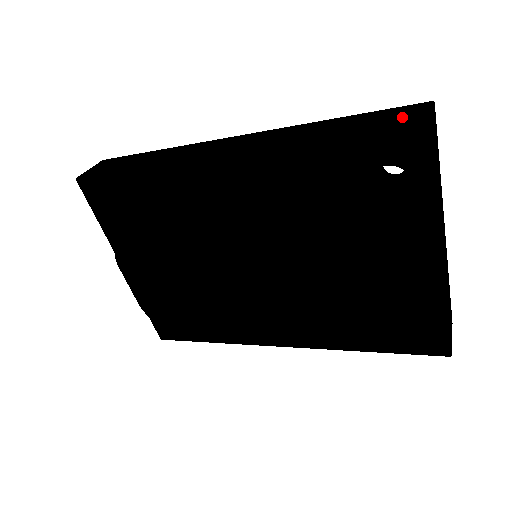
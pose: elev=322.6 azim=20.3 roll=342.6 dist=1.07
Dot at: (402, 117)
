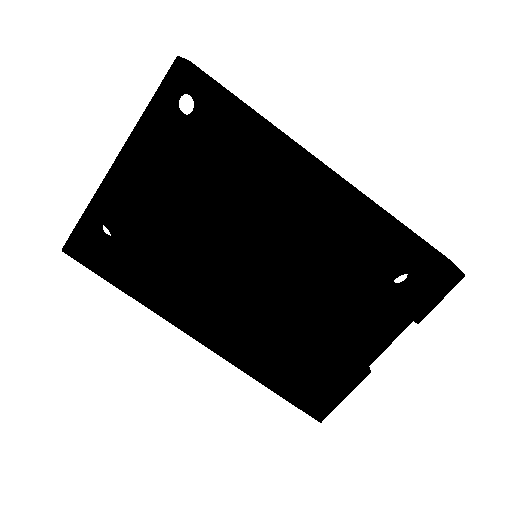
Dot at: (444, 257)
